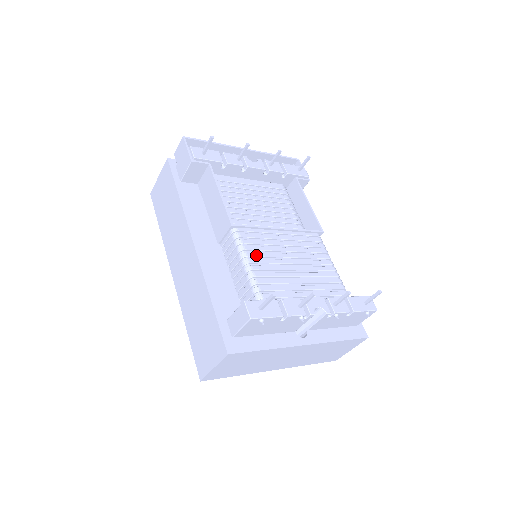
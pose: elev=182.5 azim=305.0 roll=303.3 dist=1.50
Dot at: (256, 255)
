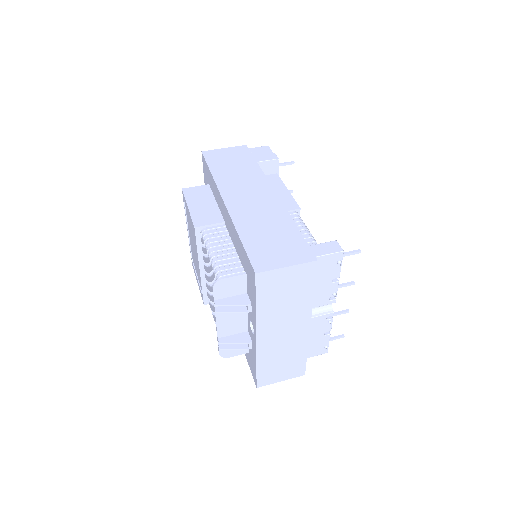
Dot at: occluded
